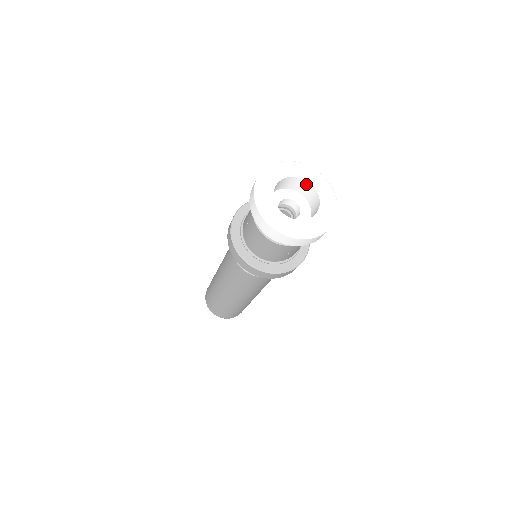
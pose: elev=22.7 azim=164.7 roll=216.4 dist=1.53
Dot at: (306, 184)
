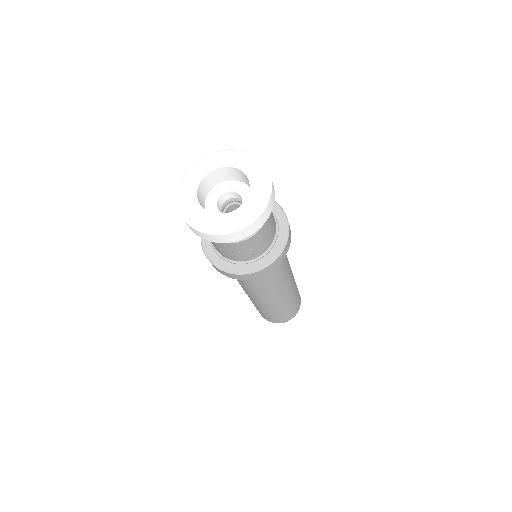
Dot at: (250, 183)
